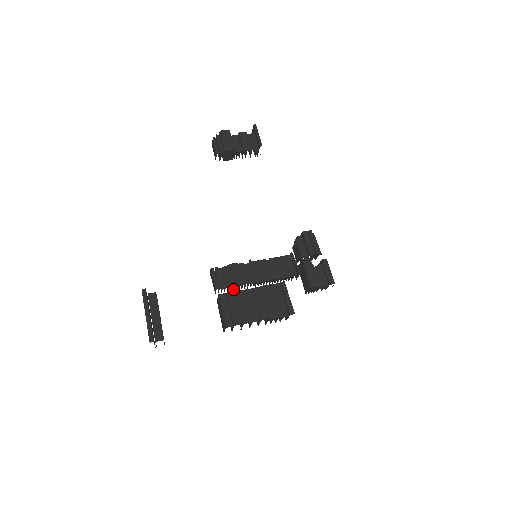
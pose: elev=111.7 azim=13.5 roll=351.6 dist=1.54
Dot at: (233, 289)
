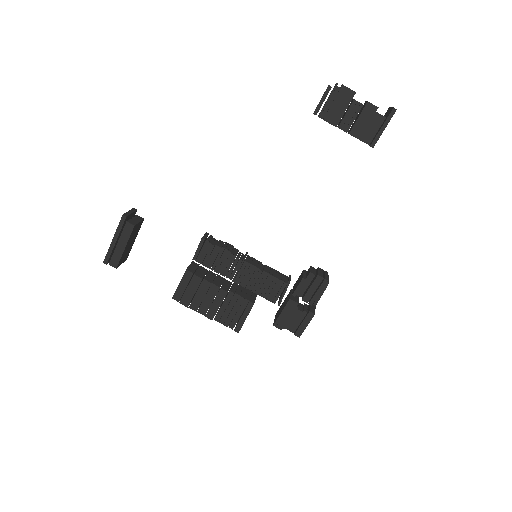
Dot at: occluded
